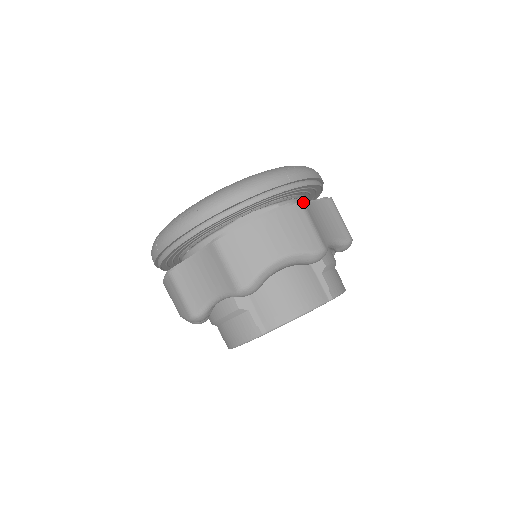
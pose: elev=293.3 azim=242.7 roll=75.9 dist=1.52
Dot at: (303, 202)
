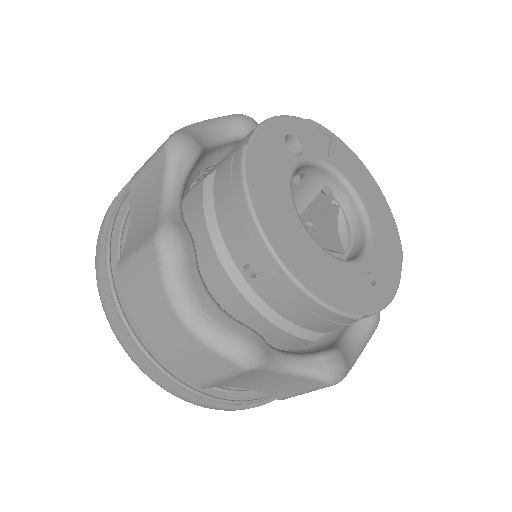
Dot at: occluded
